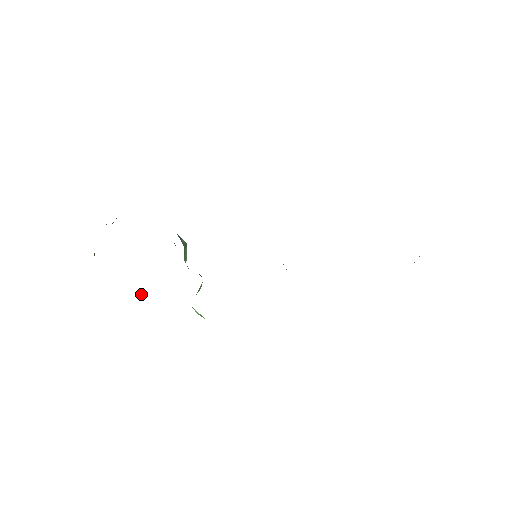
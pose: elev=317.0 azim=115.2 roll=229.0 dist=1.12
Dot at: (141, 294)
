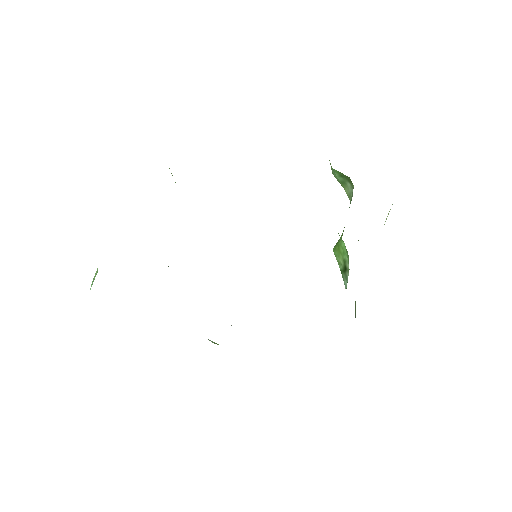
Dot at: occluded
